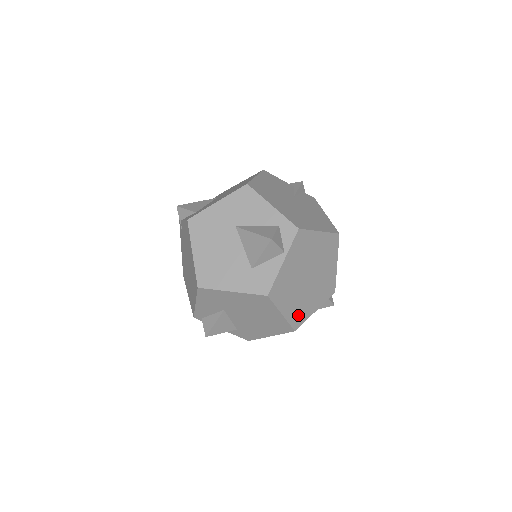
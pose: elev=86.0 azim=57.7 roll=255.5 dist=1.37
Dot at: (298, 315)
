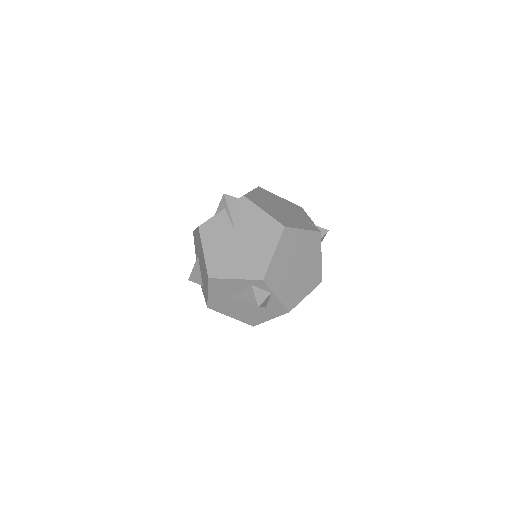
Dot at: (314, 278)
